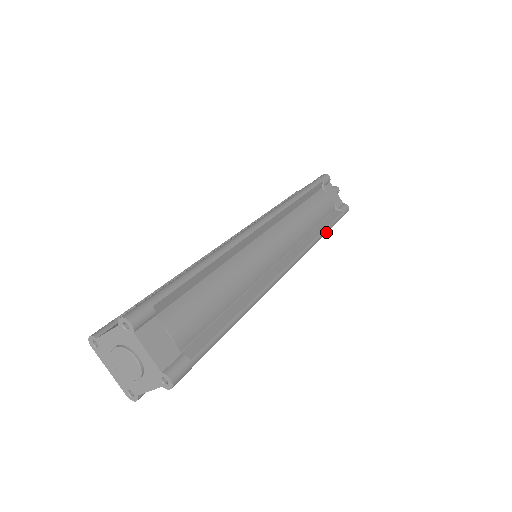
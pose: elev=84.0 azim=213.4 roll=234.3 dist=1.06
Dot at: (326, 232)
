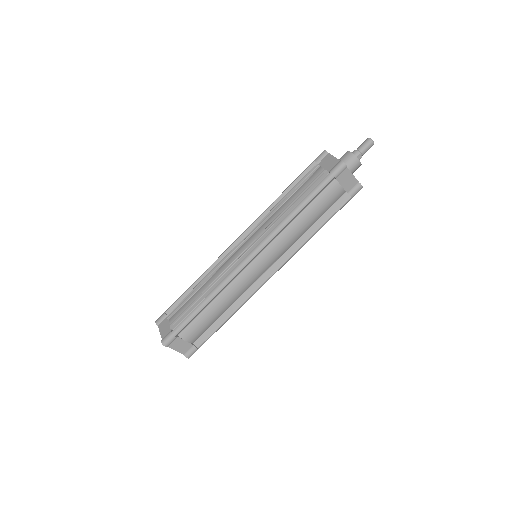
Dot at: occluded
